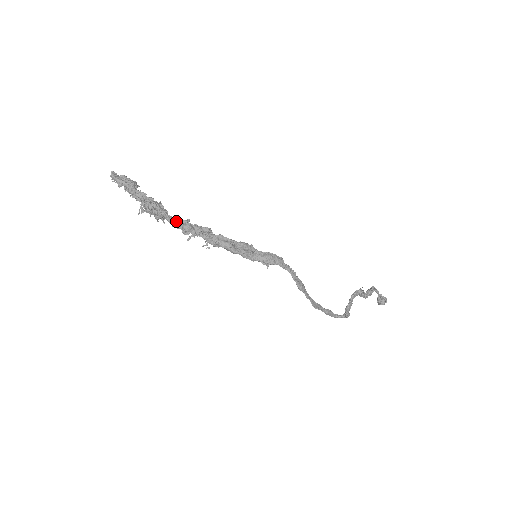
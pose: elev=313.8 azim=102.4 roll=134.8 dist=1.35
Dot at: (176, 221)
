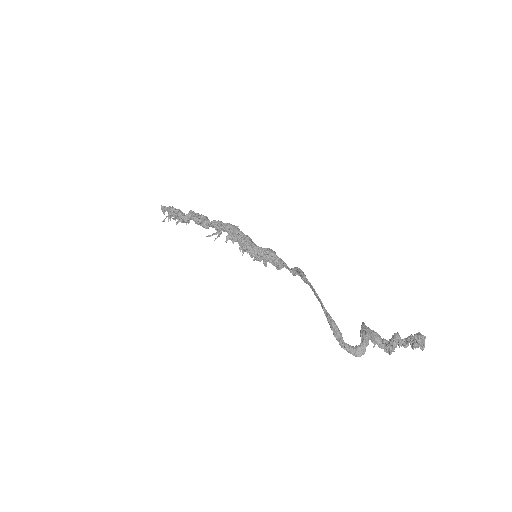
Dot at: (197, 214)
